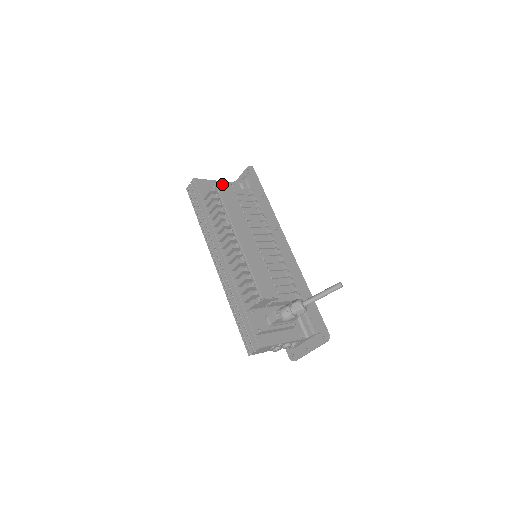
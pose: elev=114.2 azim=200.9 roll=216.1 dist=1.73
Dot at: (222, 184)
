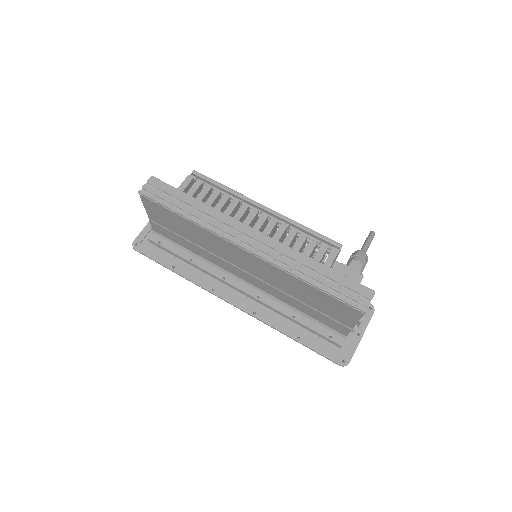
Dot at: (197, 177)
